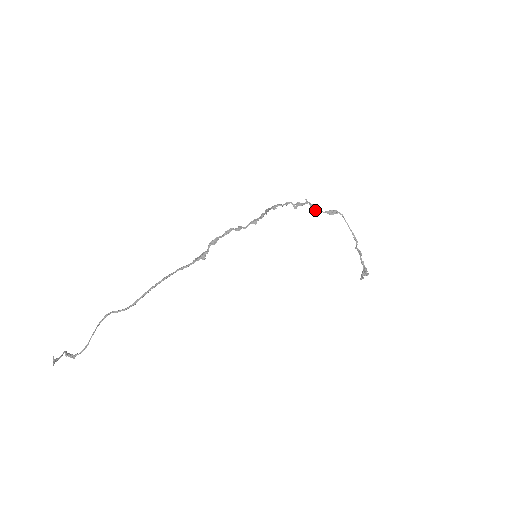
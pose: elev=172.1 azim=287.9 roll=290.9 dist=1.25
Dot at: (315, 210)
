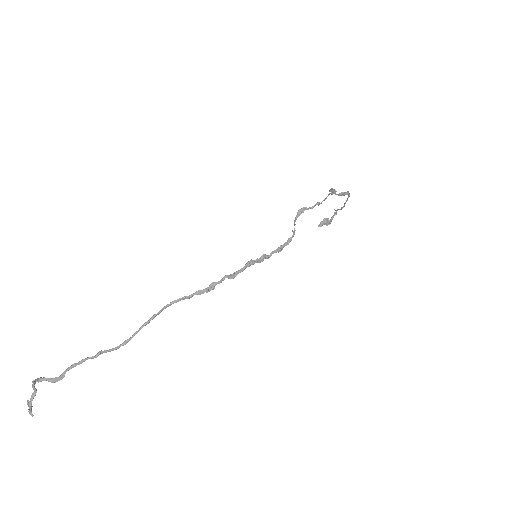
Dot at: (331, 194)
